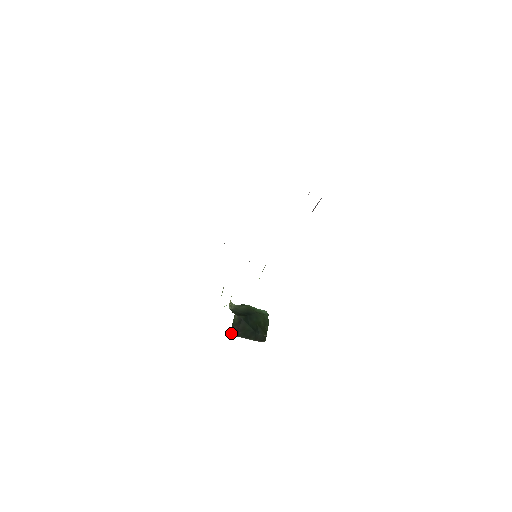
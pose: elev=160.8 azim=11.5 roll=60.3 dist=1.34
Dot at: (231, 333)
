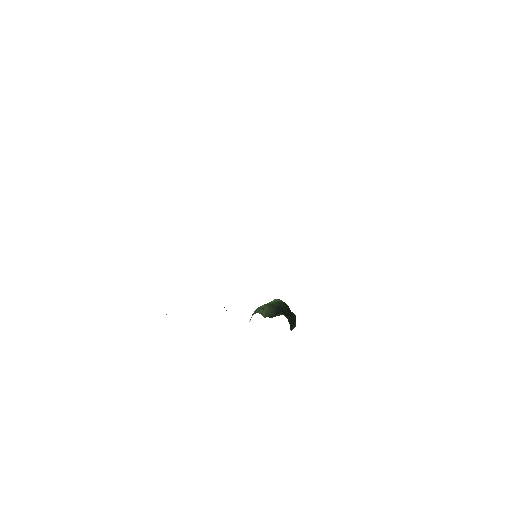
Dot at: occluded
